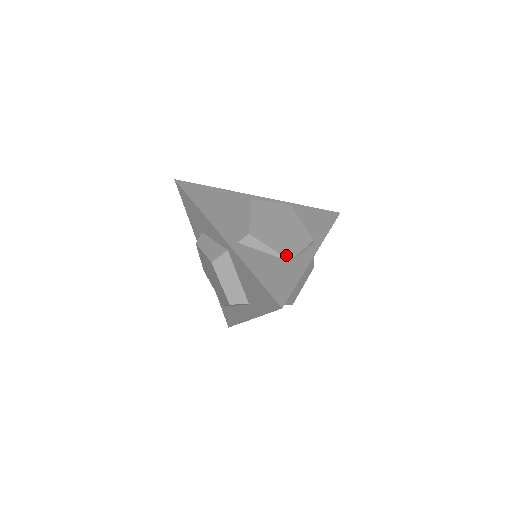
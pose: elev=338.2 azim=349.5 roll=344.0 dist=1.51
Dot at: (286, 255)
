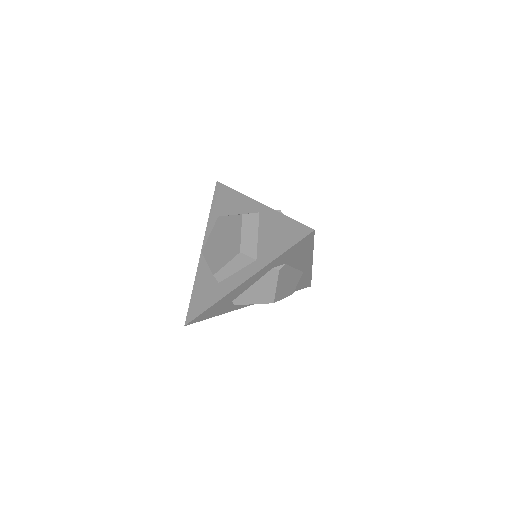
Dot at: occluded
